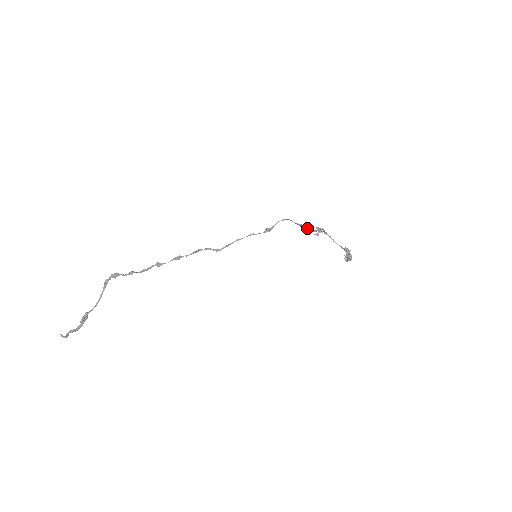
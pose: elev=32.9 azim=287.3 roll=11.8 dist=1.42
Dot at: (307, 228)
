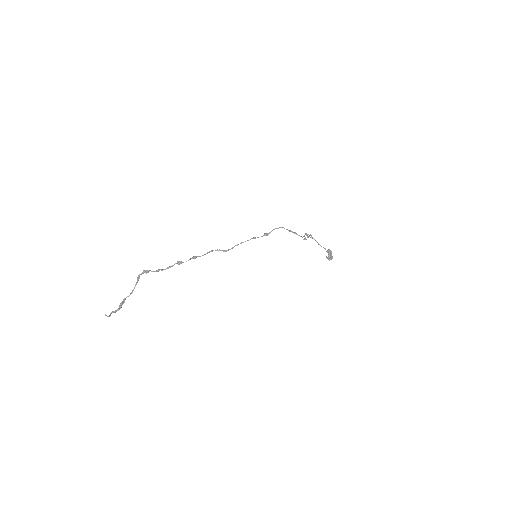
Dot at: (297, 234)
